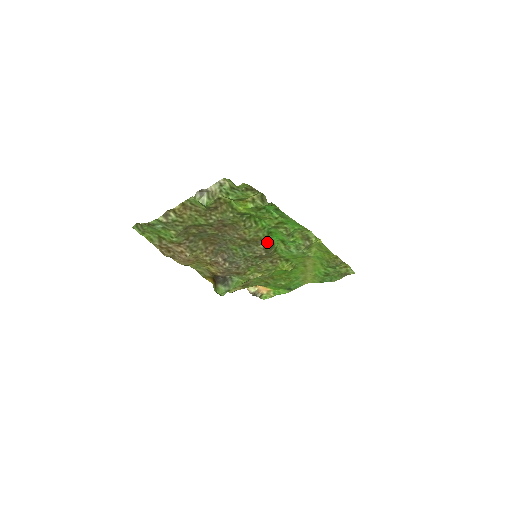
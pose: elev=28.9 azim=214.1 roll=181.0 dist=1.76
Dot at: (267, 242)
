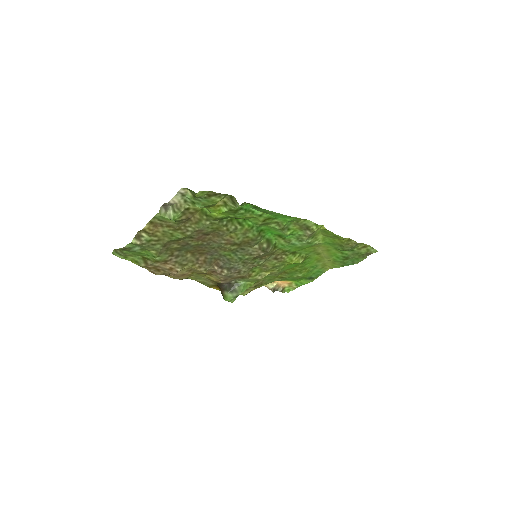
Dot at: (262, 240)
